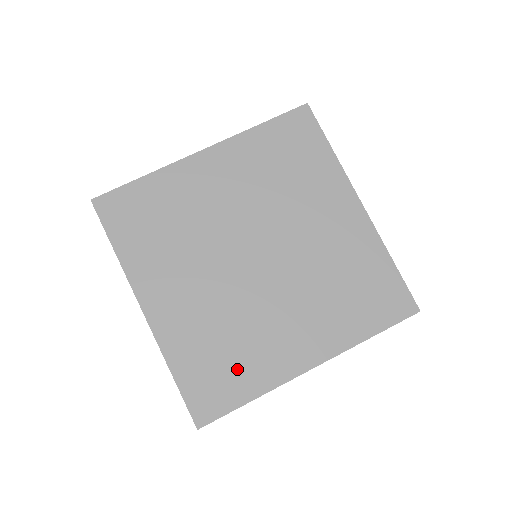
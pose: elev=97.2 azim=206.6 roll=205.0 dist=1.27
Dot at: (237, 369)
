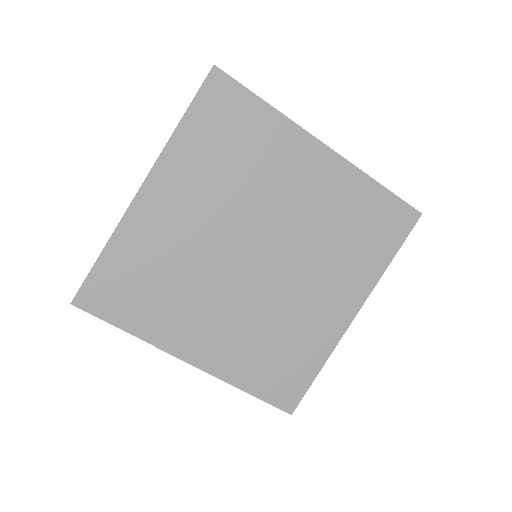
Dot at: (146, 303)
